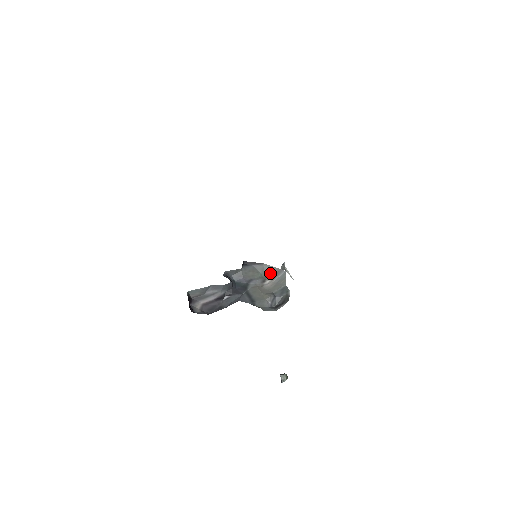
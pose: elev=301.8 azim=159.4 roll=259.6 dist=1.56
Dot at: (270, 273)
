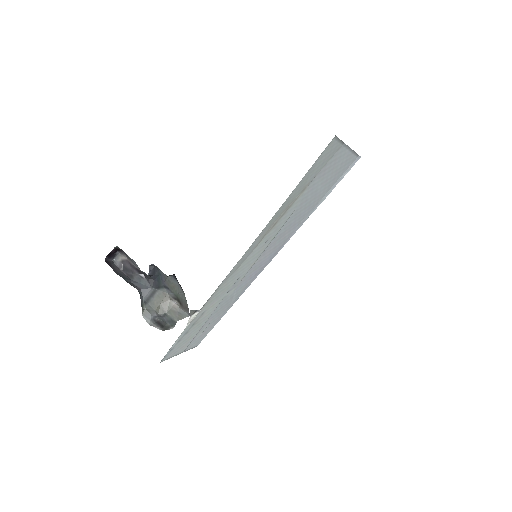
Dot at: (182, 302)
